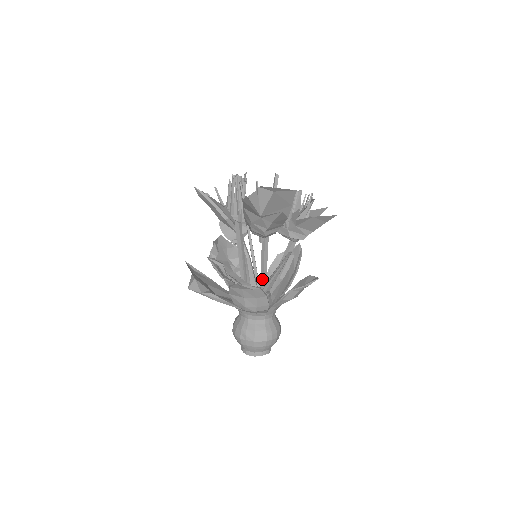
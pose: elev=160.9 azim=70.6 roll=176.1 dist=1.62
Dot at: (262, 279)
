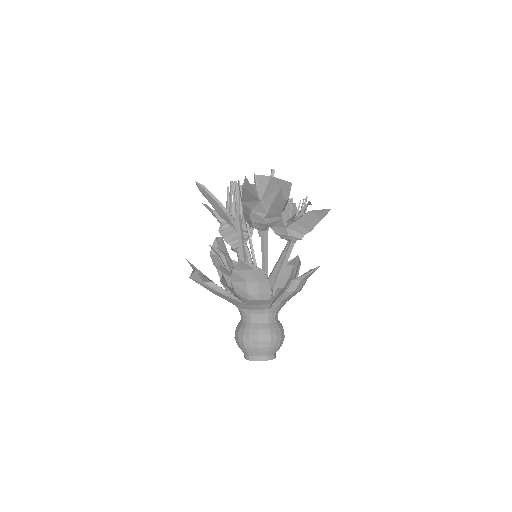
Dot at: occluded
